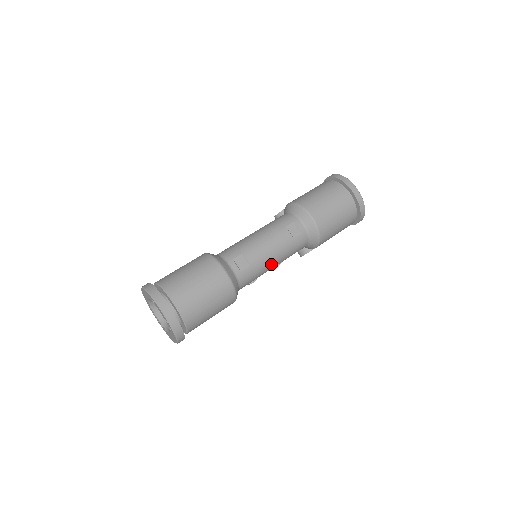
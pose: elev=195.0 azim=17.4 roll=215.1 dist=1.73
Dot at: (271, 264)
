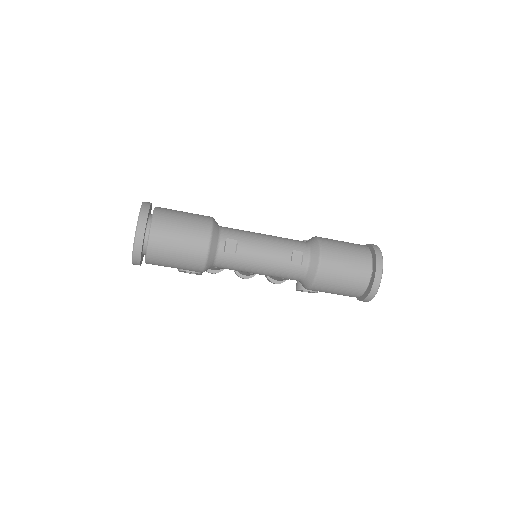
Dot at: (255, 268)
